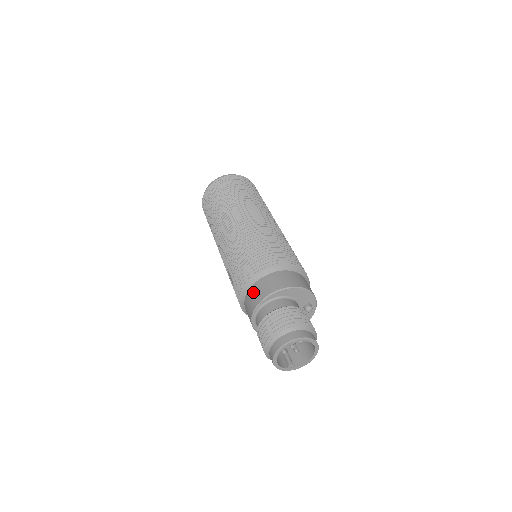
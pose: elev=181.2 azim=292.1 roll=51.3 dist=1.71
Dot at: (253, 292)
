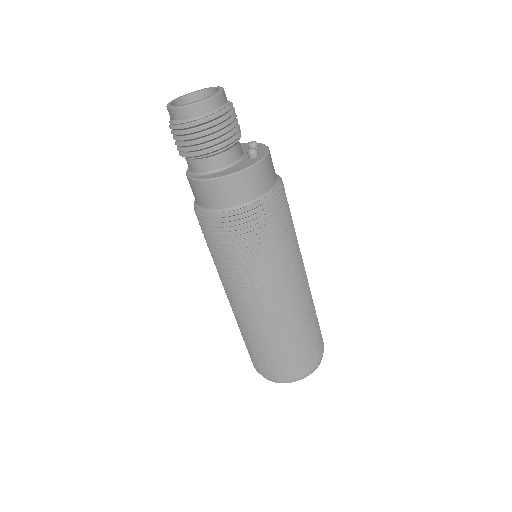
Dot at: occluded
